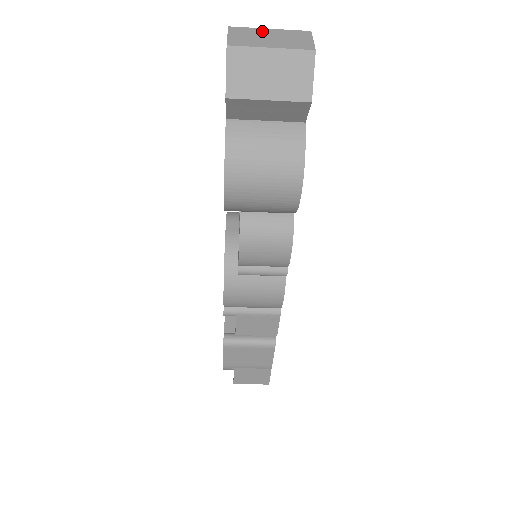
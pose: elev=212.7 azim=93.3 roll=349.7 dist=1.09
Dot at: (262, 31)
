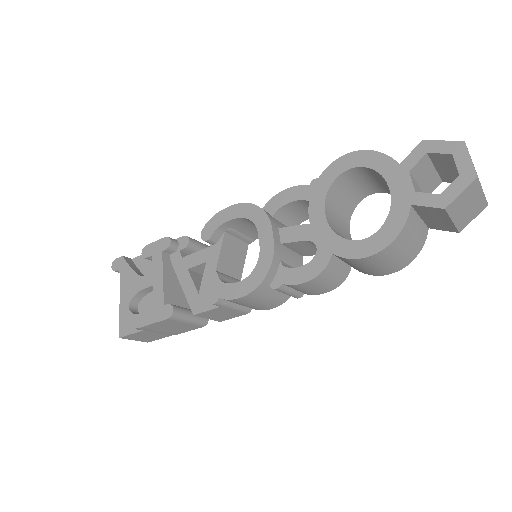
Dot at: occluded
